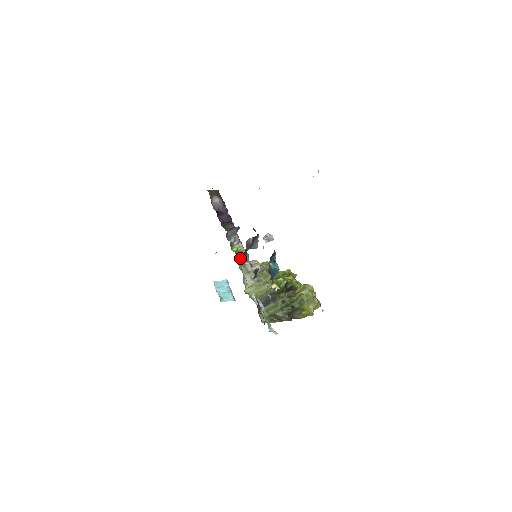
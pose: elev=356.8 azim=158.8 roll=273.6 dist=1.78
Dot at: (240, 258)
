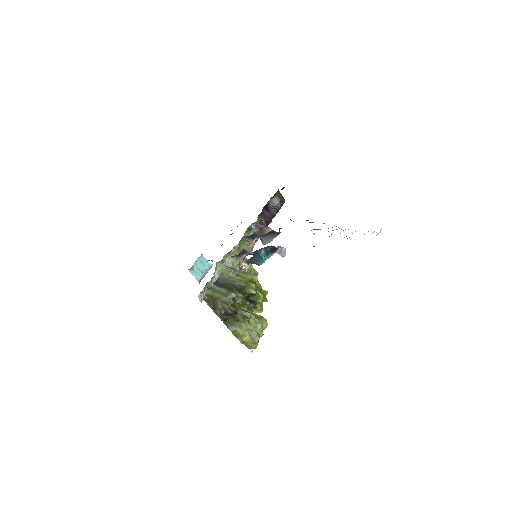
Dot at: occluded
